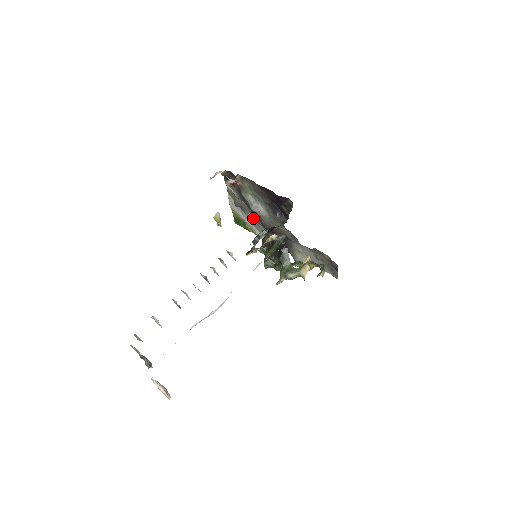
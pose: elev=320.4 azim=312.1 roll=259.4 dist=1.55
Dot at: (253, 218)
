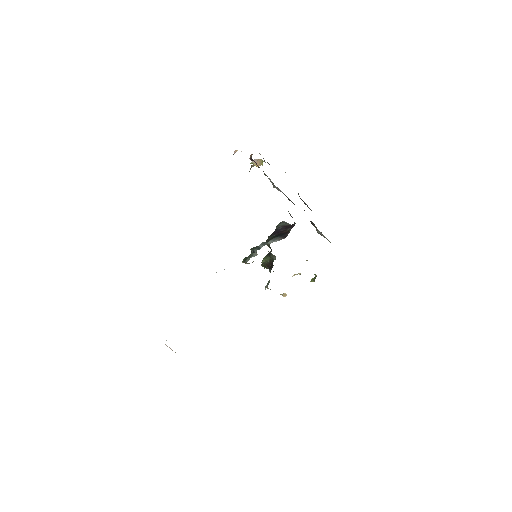
Dot at: occluded
